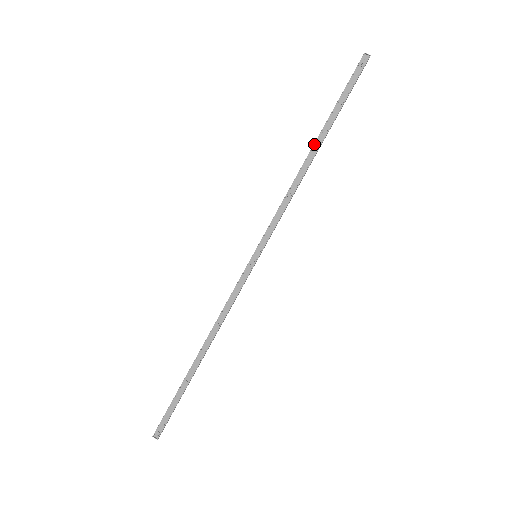
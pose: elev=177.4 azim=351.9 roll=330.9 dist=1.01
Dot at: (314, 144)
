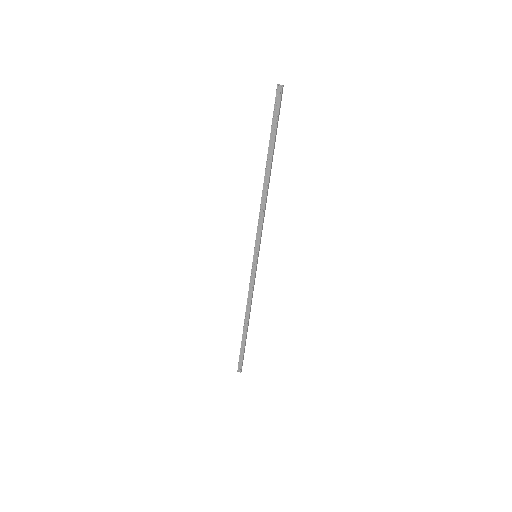
Dot at: (265, 169)
